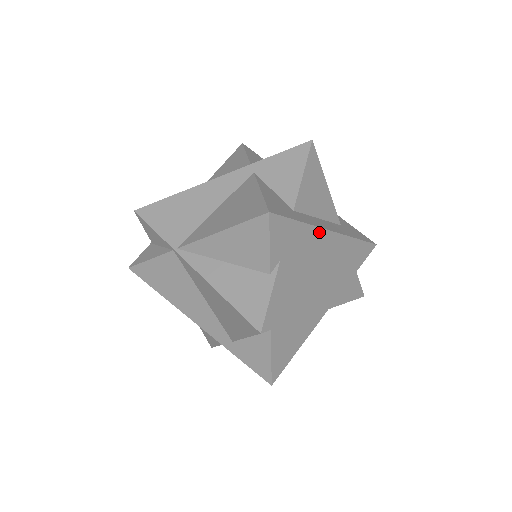
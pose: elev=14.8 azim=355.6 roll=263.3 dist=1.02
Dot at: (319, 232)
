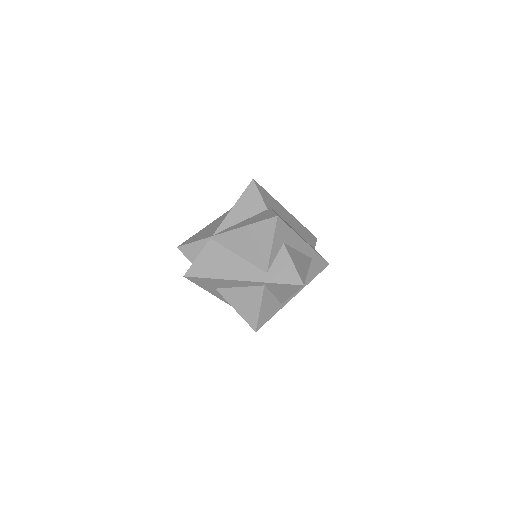
Dot at: (281, 207)
